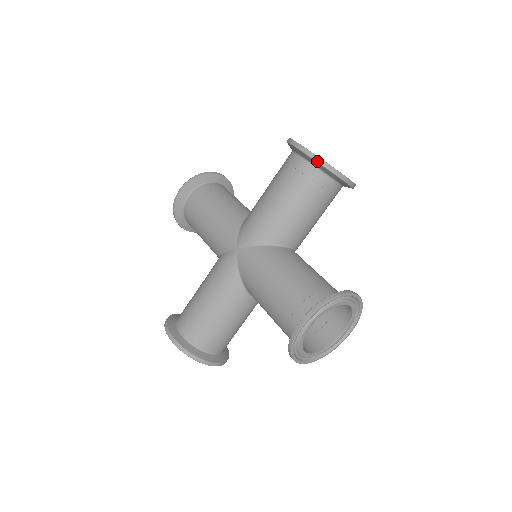
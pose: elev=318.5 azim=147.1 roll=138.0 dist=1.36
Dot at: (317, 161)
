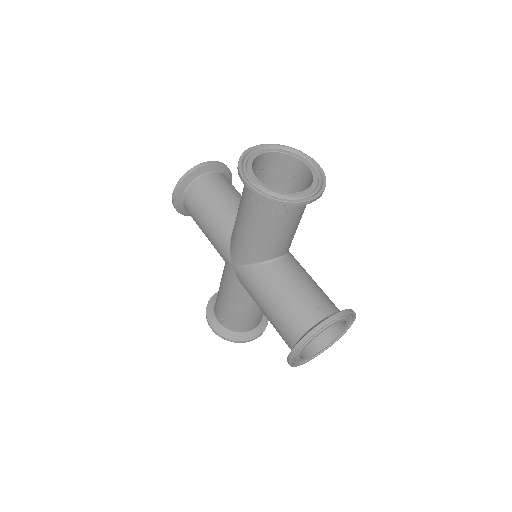
Dot at: (267, 200)
